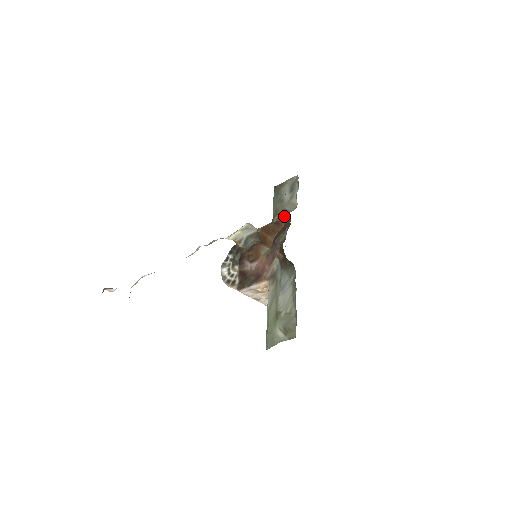
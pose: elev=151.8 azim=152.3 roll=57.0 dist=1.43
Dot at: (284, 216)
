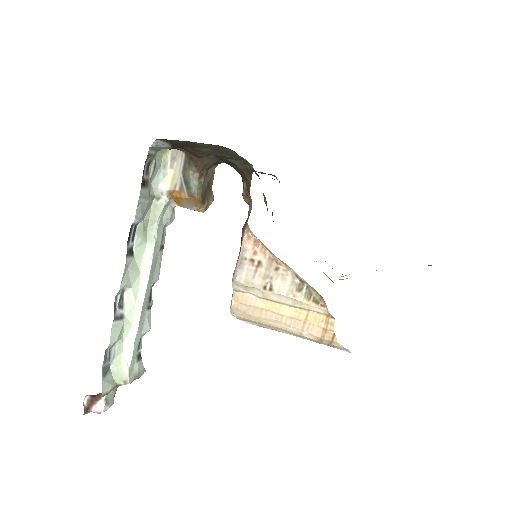
Dot at: (263, 194)
